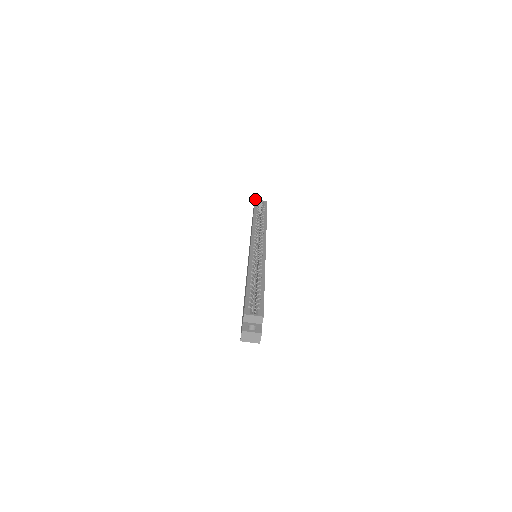
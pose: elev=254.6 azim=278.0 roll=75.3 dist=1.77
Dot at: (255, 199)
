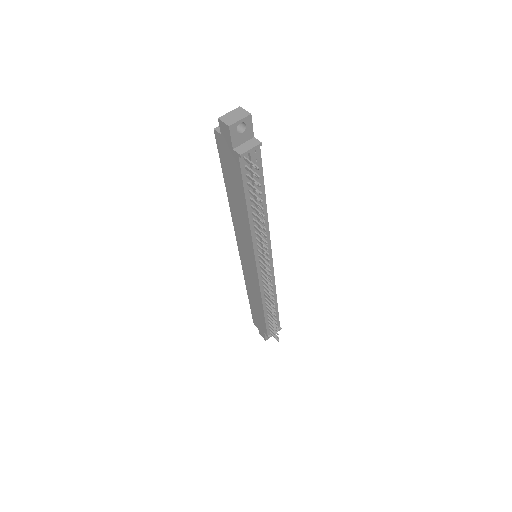
Dot at: occluded
